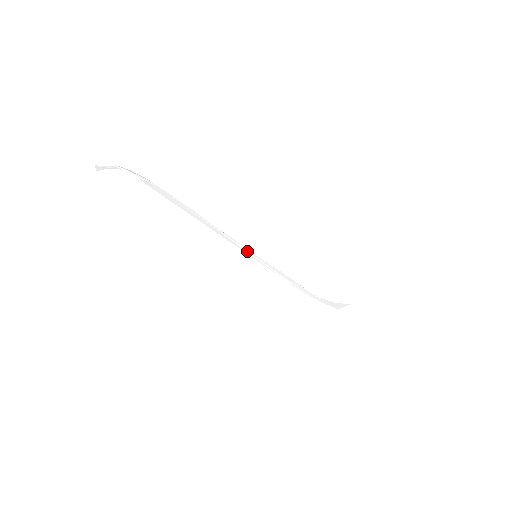
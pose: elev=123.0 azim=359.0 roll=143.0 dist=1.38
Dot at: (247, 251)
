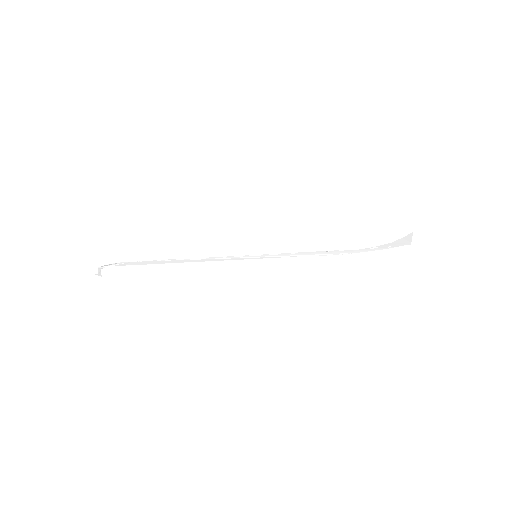
Dot at: (244, 257)
